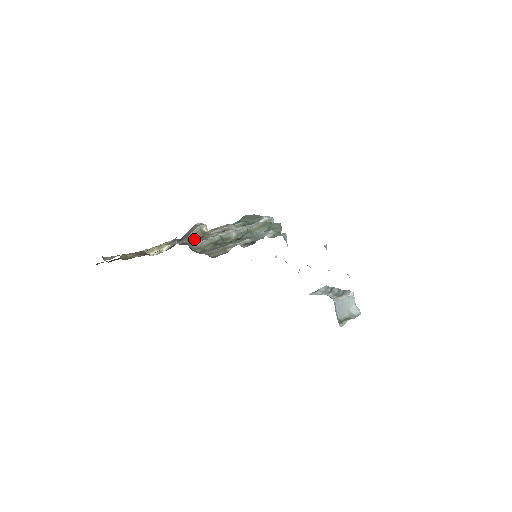
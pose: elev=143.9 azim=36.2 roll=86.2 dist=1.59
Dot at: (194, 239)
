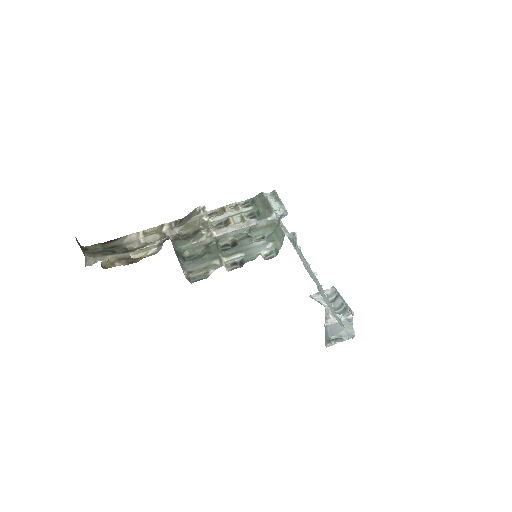
Dot at: (190, 230)
